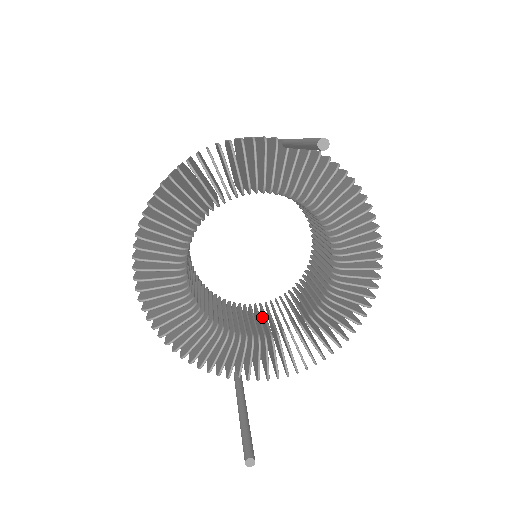
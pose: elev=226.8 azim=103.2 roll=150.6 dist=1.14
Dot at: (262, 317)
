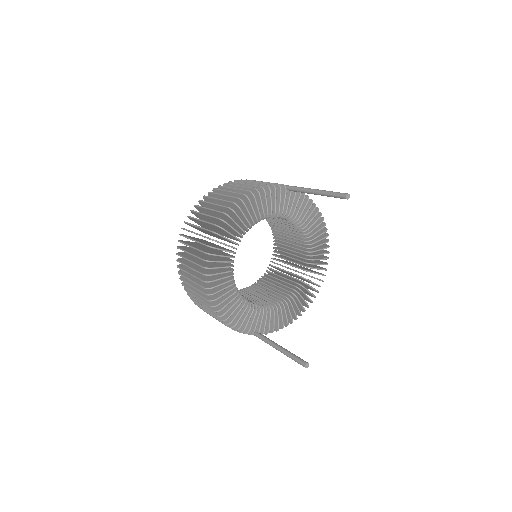
Dot at: occluded
